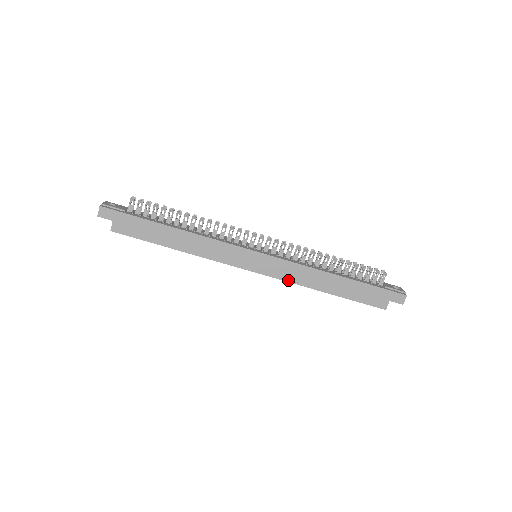
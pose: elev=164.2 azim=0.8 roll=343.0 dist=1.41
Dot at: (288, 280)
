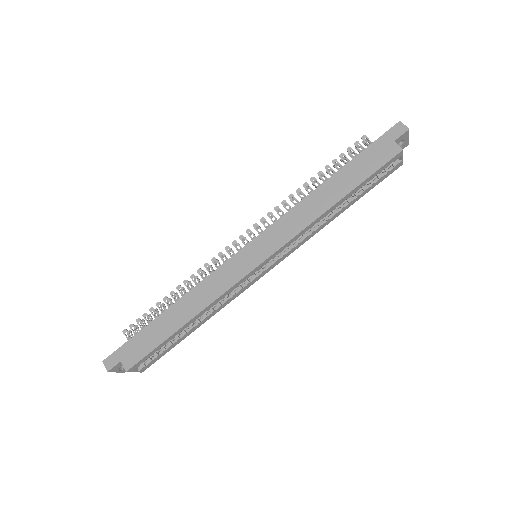
Dot at: (295, 234)
